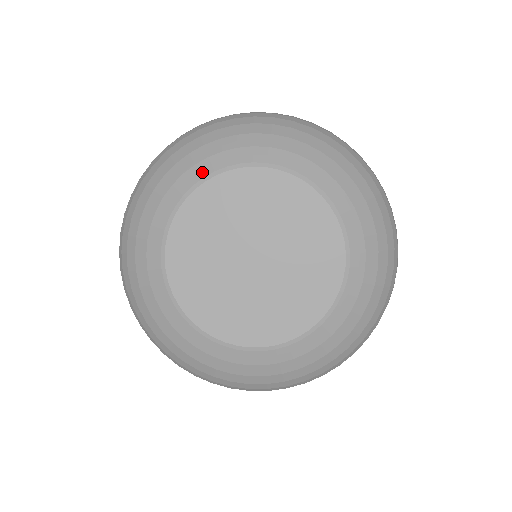
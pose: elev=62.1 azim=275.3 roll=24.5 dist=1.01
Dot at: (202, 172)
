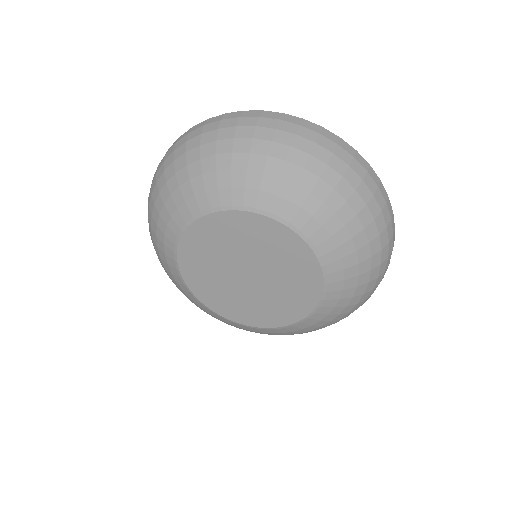
Dot at: (284, 212)
